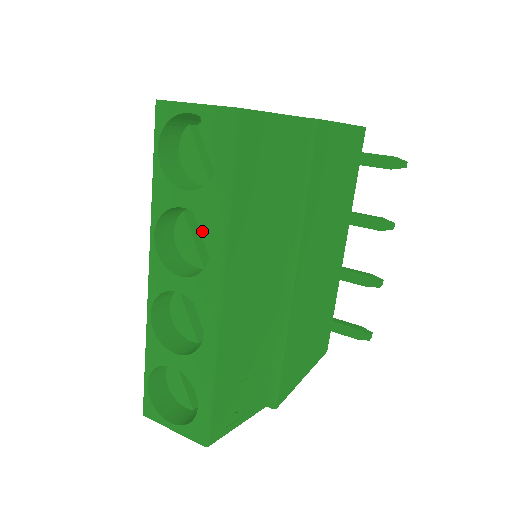
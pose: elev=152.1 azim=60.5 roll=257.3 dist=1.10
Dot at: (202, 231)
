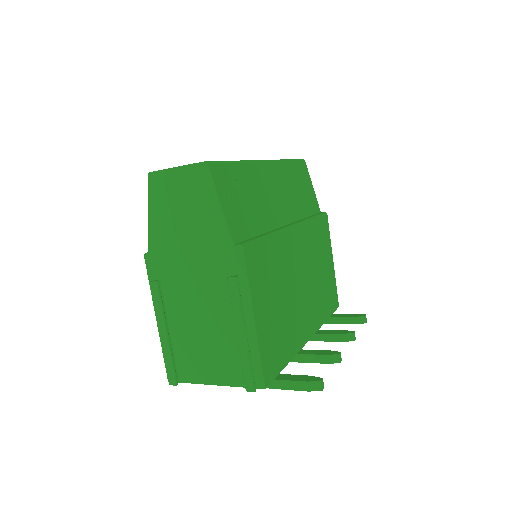
Dot at: occluded
